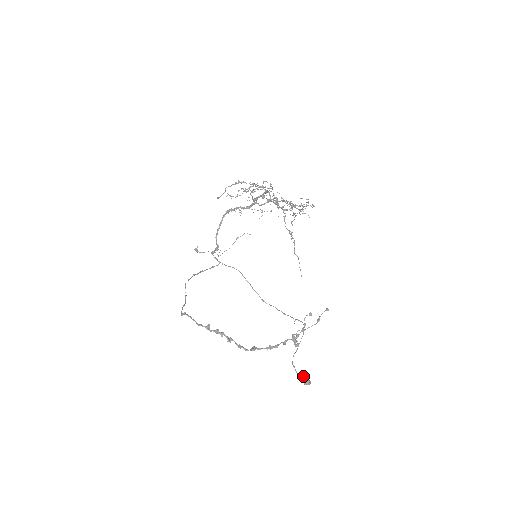
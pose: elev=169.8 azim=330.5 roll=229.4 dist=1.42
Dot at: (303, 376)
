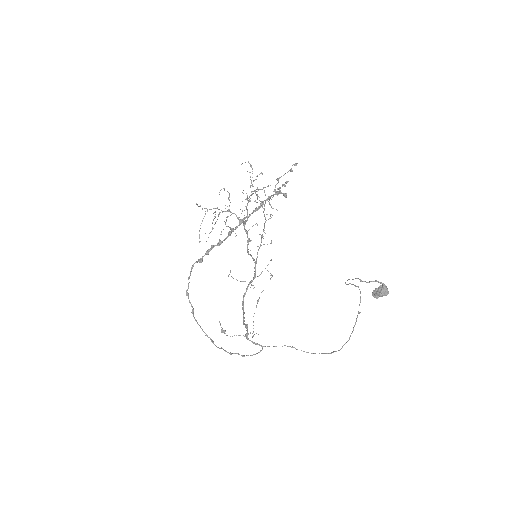
Dot at: (377, 296)
